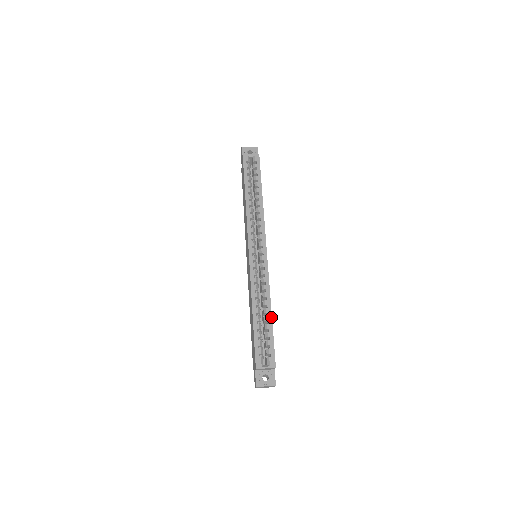
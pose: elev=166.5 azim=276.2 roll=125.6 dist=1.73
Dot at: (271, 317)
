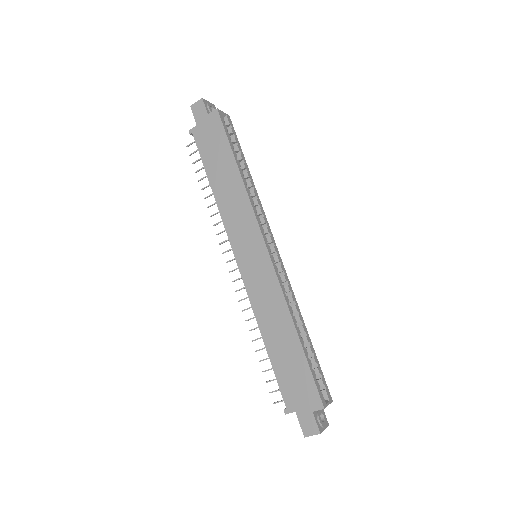
Dot at: (309, 337)
